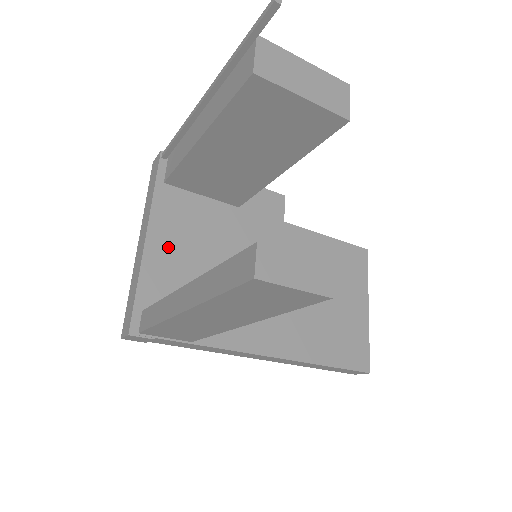
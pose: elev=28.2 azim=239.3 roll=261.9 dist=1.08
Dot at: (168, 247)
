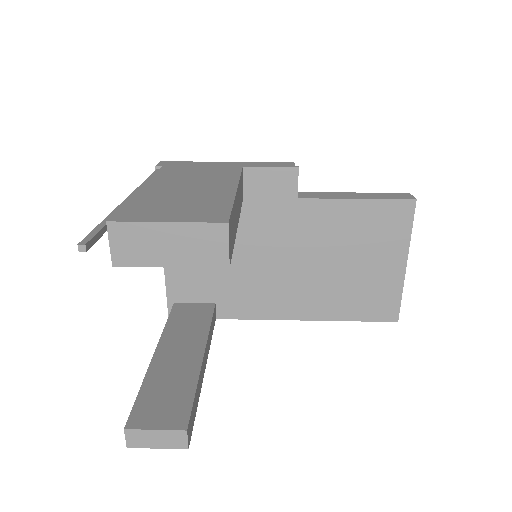
Dot at: occluded
